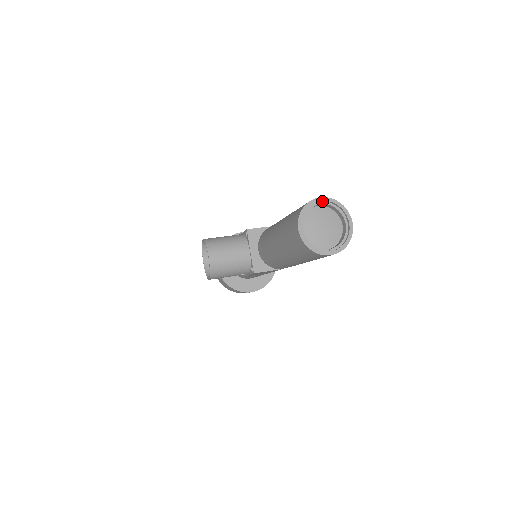
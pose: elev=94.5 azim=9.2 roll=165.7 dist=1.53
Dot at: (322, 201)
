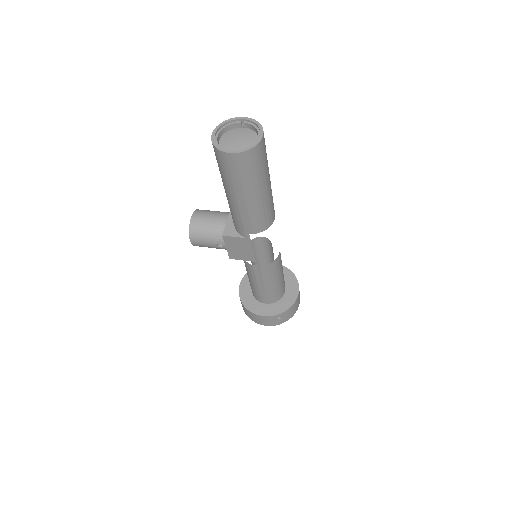
Dot at: (244, 121)
